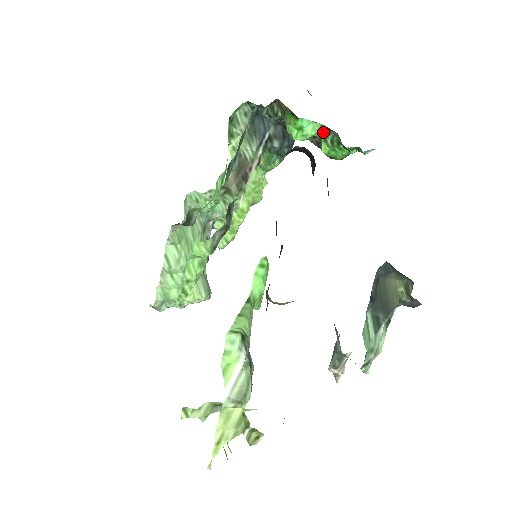
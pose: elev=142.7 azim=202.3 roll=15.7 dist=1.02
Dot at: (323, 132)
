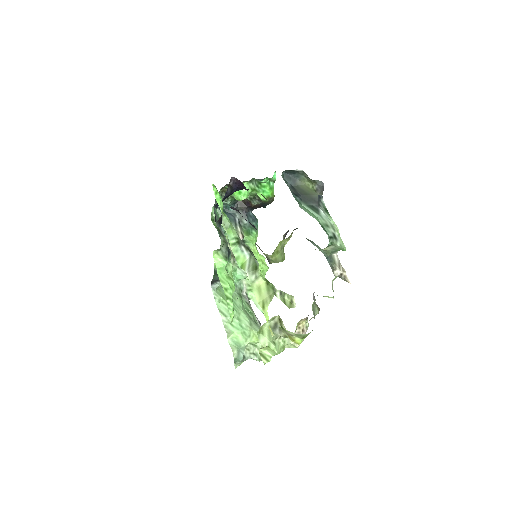
Dot at: (251, 186)
